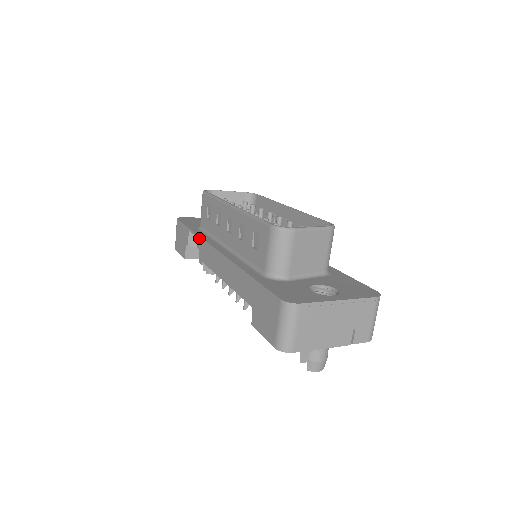
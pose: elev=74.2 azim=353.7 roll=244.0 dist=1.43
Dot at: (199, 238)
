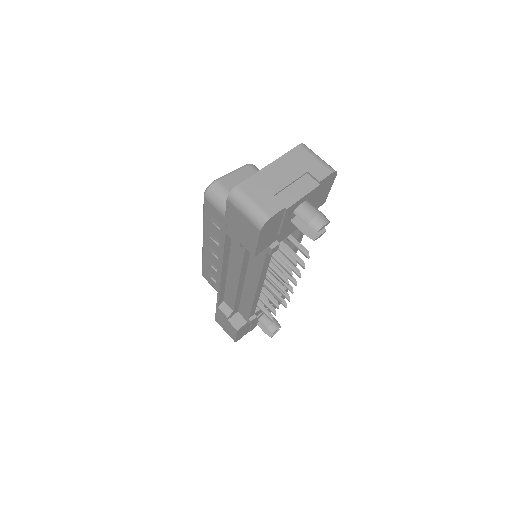
Dot at: (218, 294)
